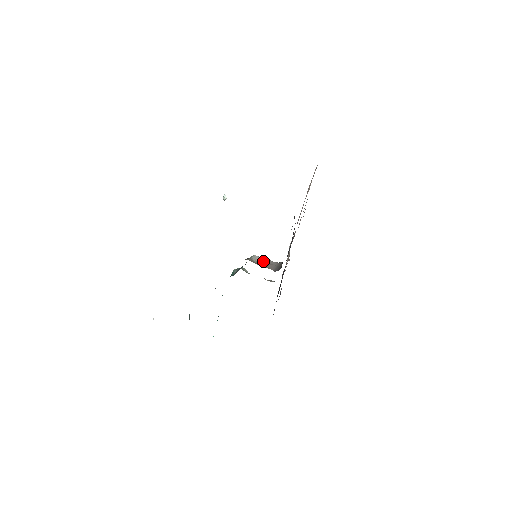
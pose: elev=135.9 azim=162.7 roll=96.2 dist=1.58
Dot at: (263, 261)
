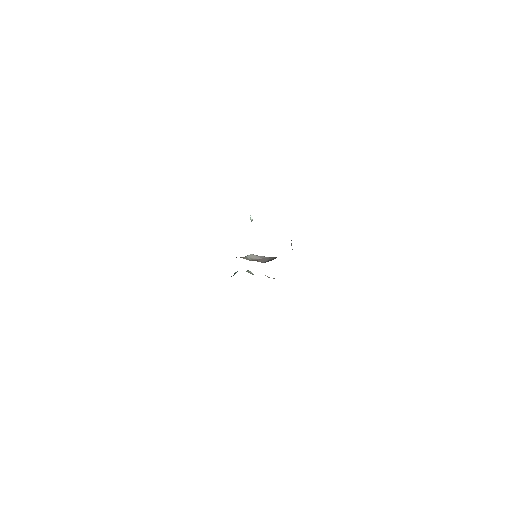
Dot at: (258, 258)
